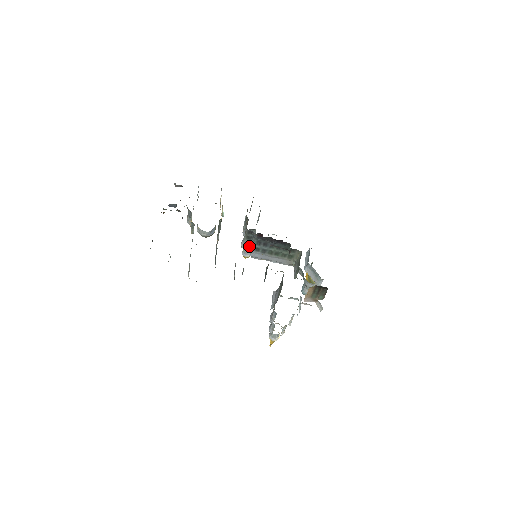
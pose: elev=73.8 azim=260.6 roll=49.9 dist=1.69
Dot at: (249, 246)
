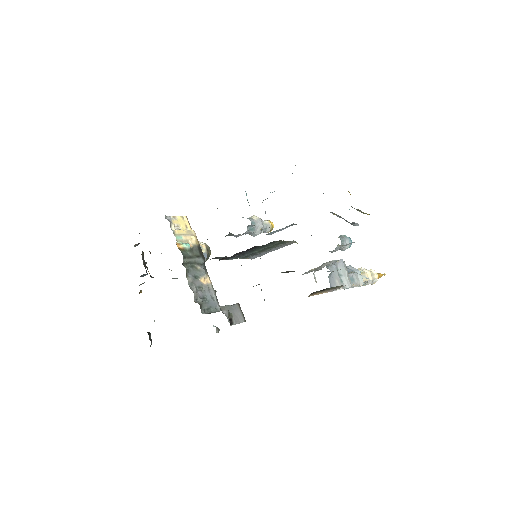
Dot at: occluded
